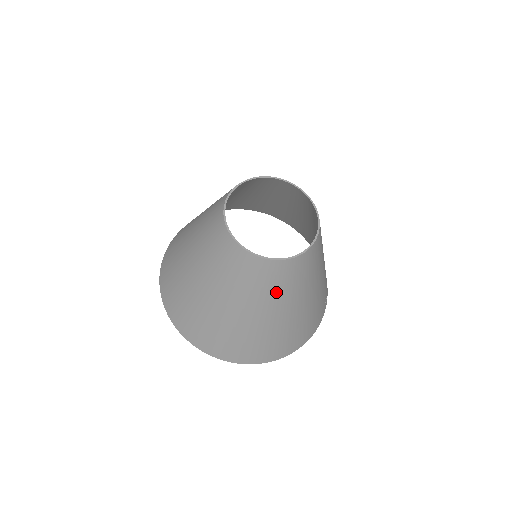
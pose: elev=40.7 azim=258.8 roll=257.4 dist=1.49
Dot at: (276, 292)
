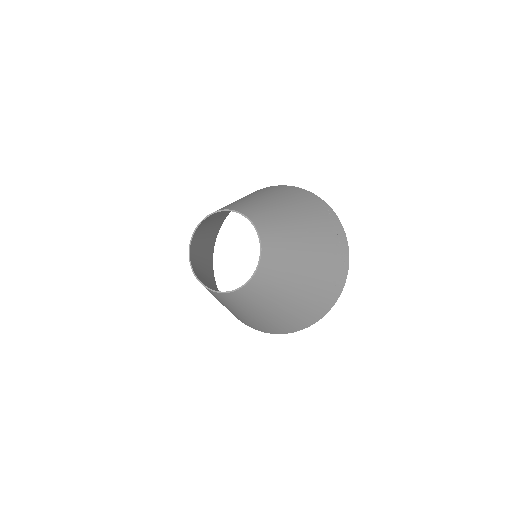
Dot at: (256, 303)
